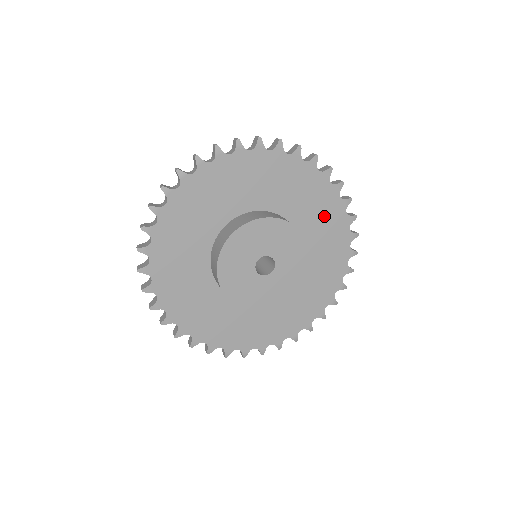
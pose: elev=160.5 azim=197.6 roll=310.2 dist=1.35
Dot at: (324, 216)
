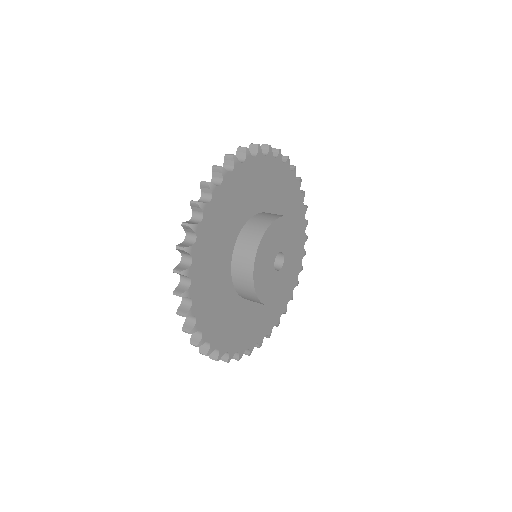
Dot at: (274, 182)
